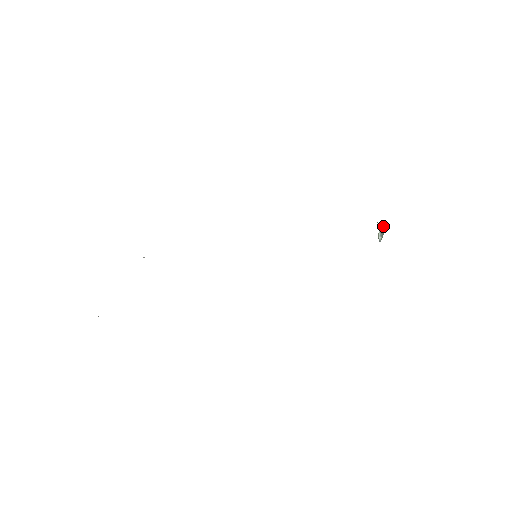
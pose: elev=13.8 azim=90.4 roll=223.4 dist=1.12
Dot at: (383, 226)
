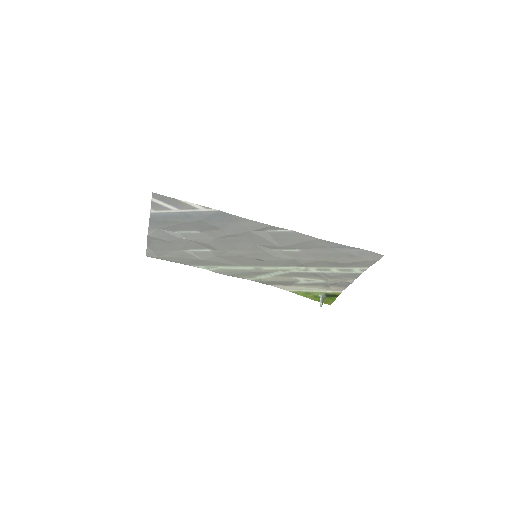
Dot at: (323, 294)
